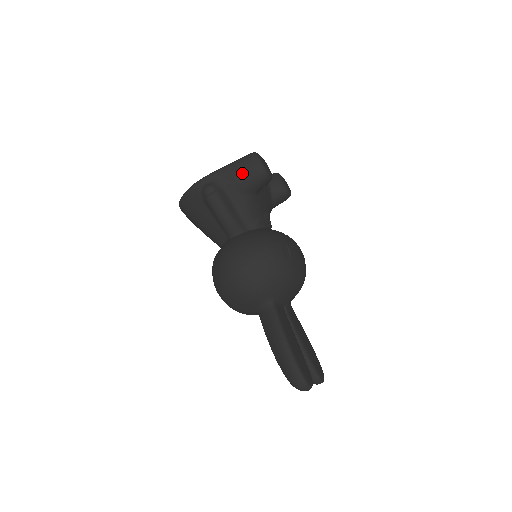
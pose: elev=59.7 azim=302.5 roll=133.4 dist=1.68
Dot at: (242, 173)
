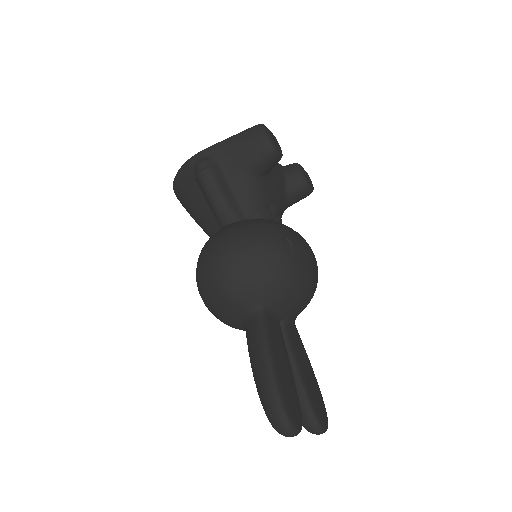
Dot at: (243, 147)
